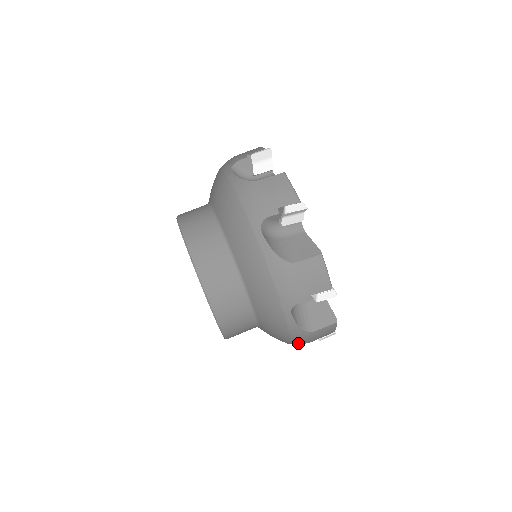
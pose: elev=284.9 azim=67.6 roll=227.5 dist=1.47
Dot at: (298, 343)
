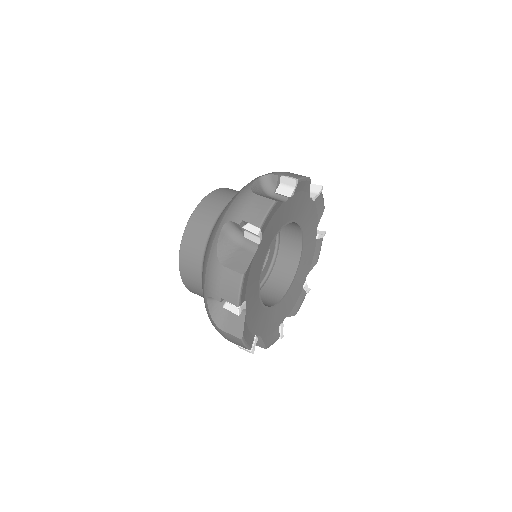
Dot at: (208, 288)
